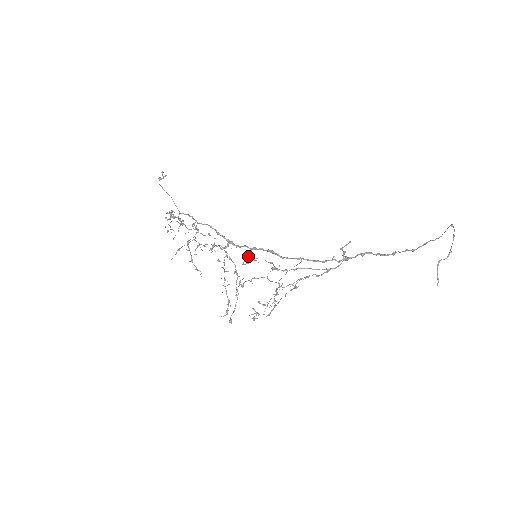
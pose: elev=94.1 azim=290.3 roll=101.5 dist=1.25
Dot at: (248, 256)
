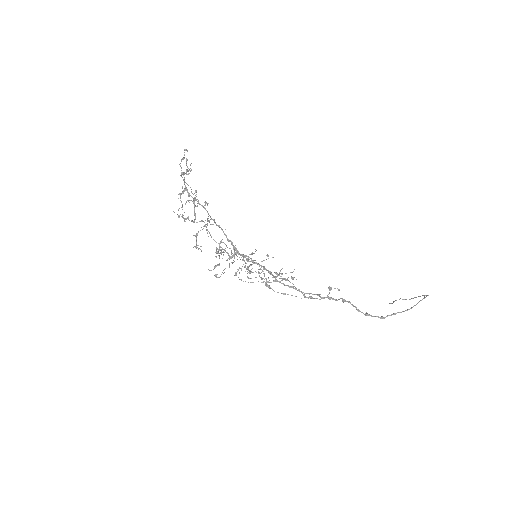
Dot at: (248, 270)
